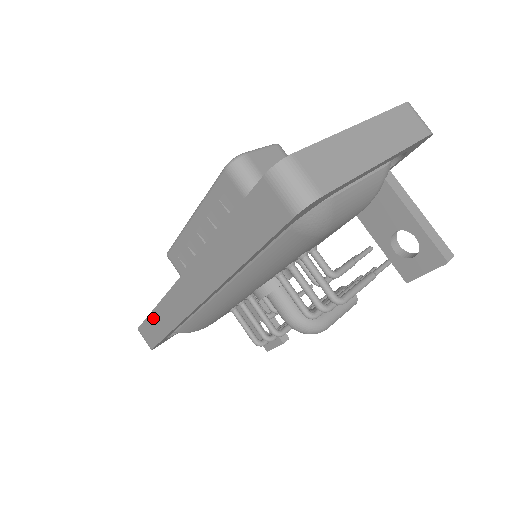
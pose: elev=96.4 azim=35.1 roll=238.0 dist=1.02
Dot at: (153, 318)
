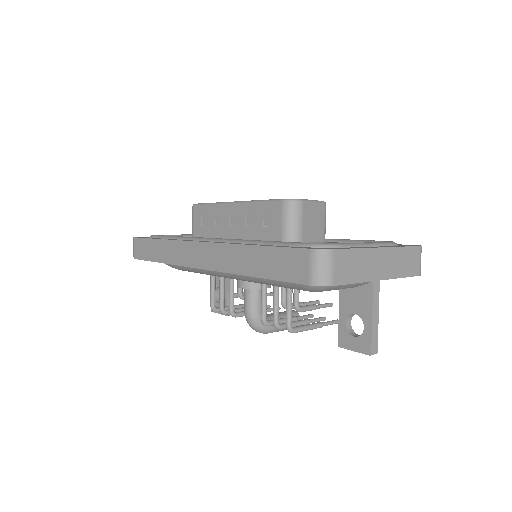
Dot at: (155, 243)
